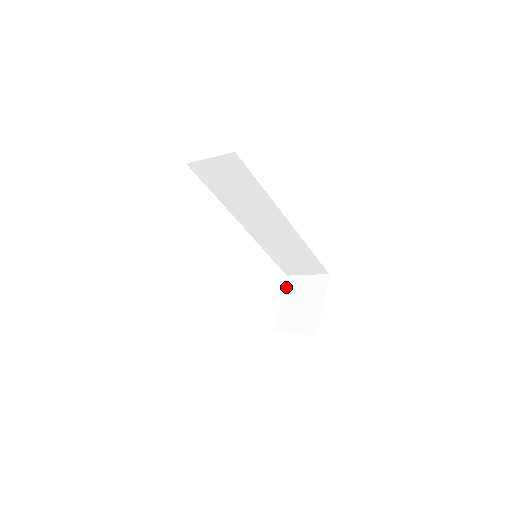
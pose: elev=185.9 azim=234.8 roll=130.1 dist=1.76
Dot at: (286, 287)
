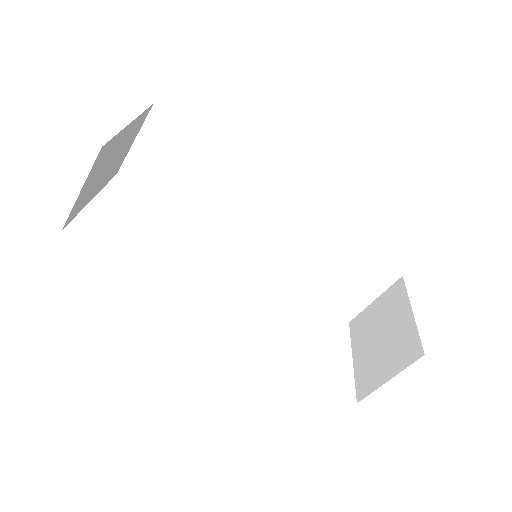
Dot at: (353, 334)
